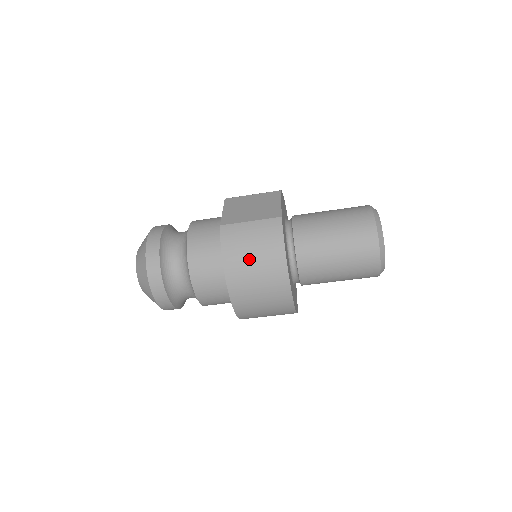
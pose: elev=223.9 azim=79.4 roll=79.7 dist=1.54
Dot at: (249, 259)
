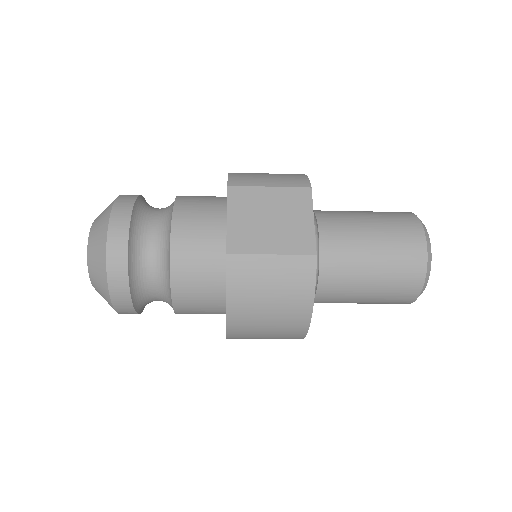
Dot at: (263, 306)
